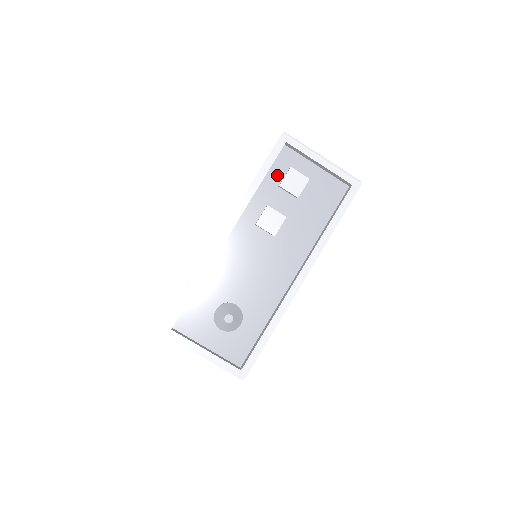
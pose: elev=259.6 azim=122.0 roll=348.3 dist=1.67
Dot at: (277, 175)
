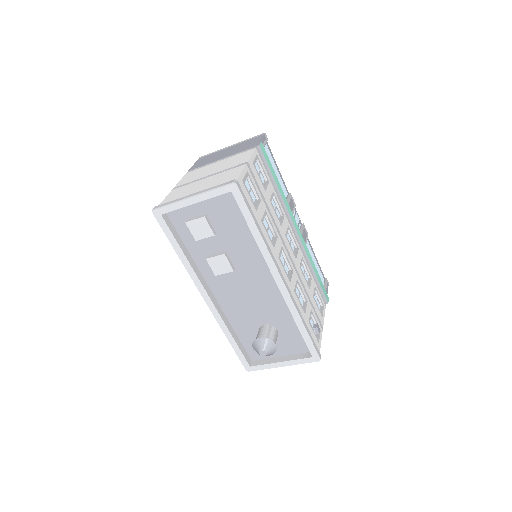
Dot at: (187, 233)
